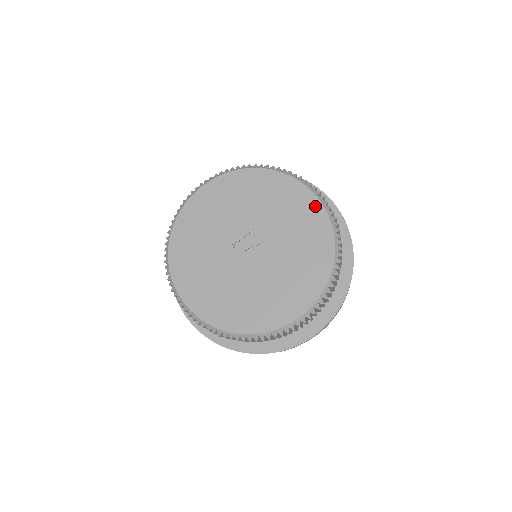
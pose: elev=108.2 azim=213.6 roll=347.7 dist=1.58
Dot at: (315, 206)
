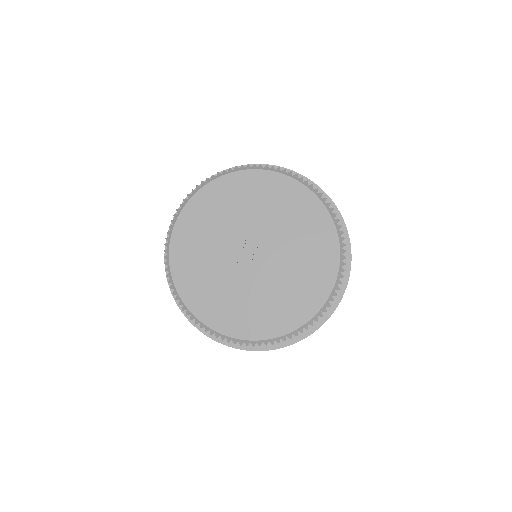
Dot at: (280, 180)
